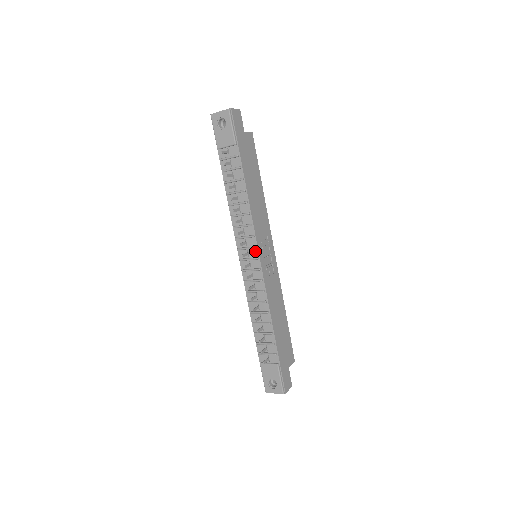
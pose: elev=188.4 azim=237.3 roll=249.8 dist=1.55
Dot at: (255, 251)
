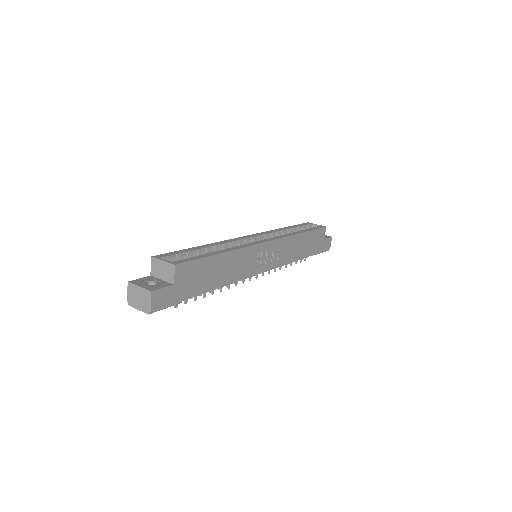
Dot at: occluded
